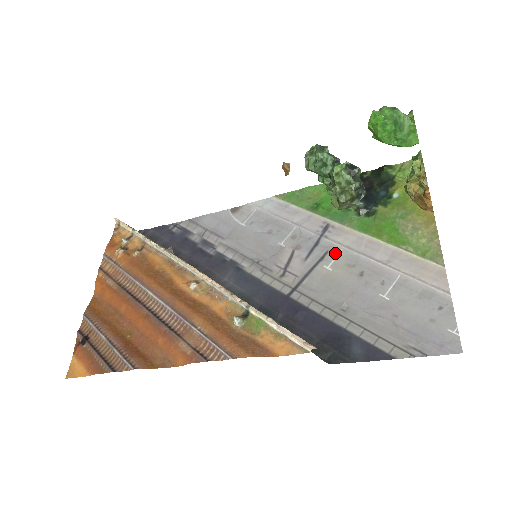
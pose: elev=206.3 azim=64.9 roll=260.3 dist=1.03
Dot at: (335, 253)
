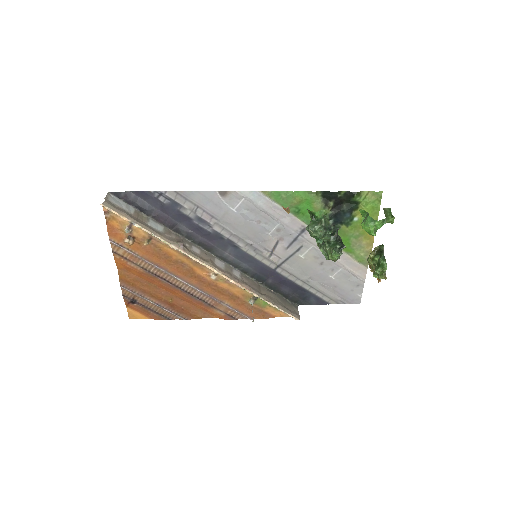
Dot at: (307, 248)
